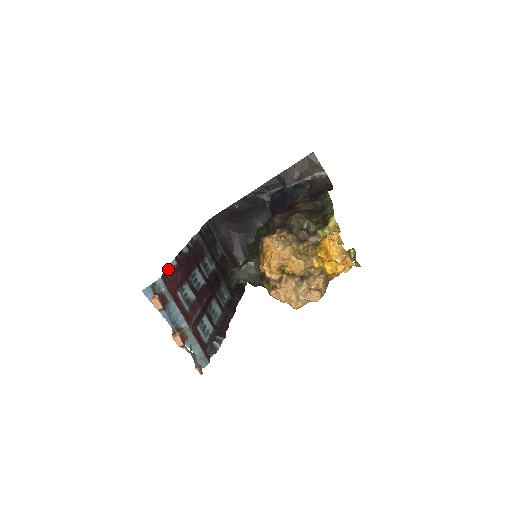
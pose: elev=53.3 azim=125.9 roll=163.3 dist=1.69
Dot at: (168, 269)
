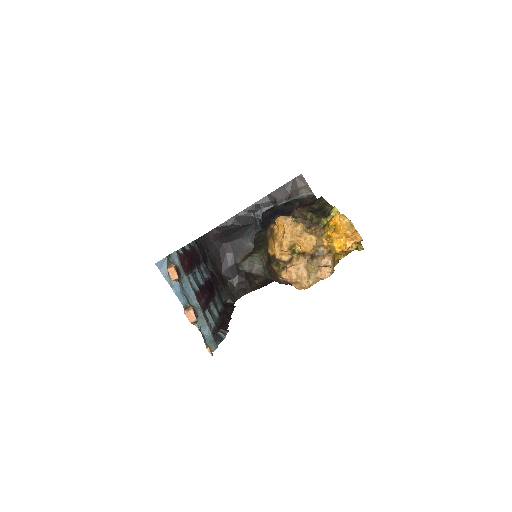
Dot at: (177, 253)
